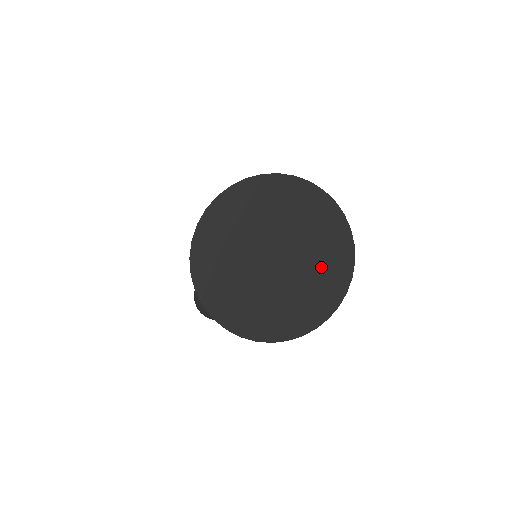
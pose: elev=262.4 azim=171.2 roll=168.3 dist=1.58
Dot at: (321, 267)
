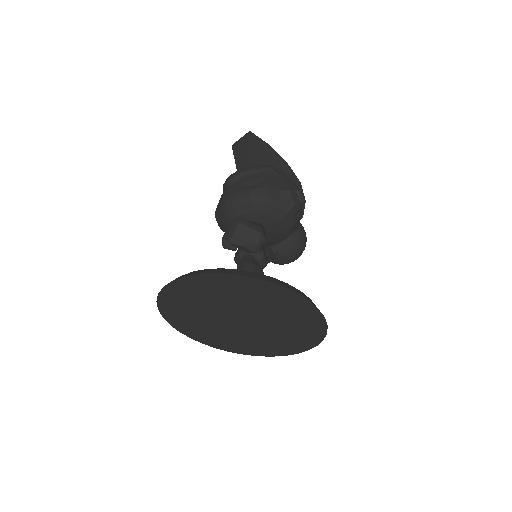
Dot at: (281, 312)
